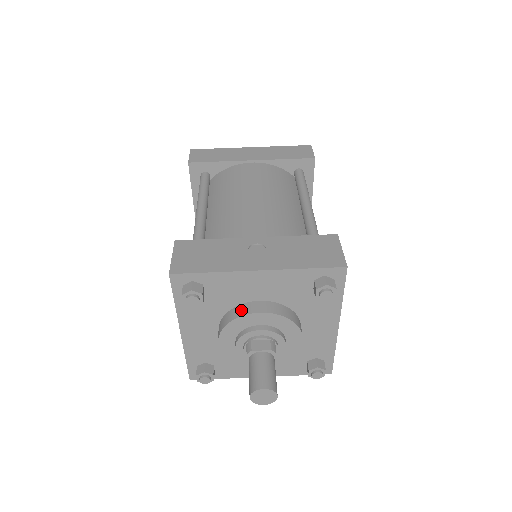
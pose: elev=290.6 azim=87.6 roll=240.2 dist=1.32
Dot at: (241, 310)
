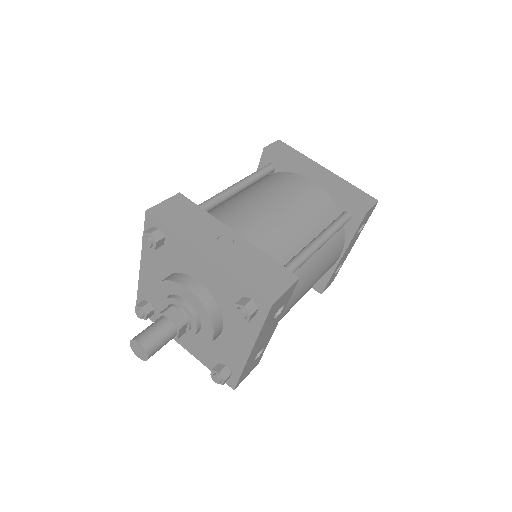
Dot at: (181, 278)
